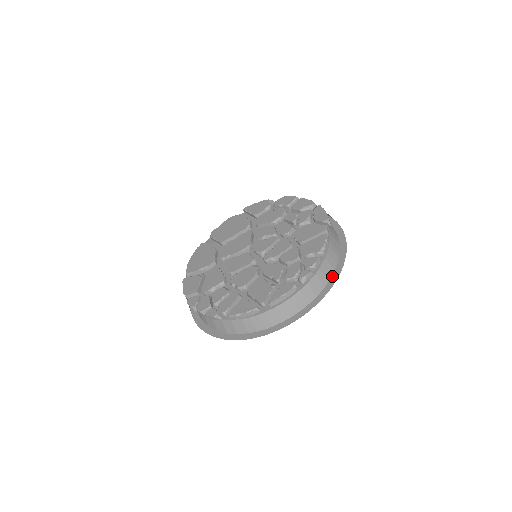
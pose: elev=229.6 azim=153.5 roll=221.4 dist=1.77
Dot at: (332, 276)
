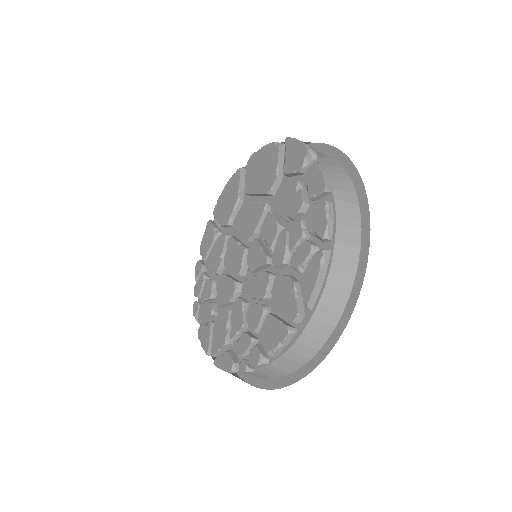
Dot at: (296, 371)
